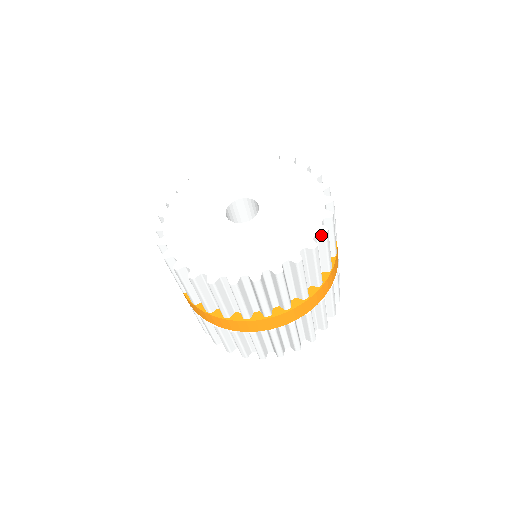
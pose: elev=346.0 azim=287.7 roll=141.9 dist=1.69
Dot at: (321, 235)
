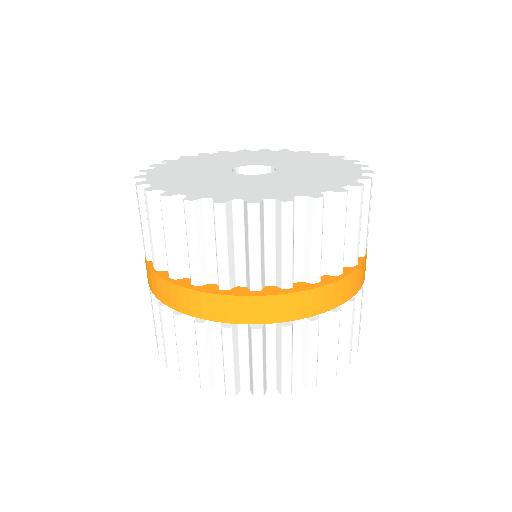
Dot at: occluded
